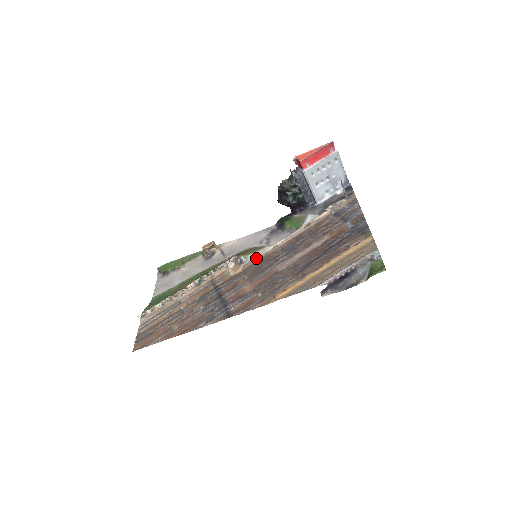
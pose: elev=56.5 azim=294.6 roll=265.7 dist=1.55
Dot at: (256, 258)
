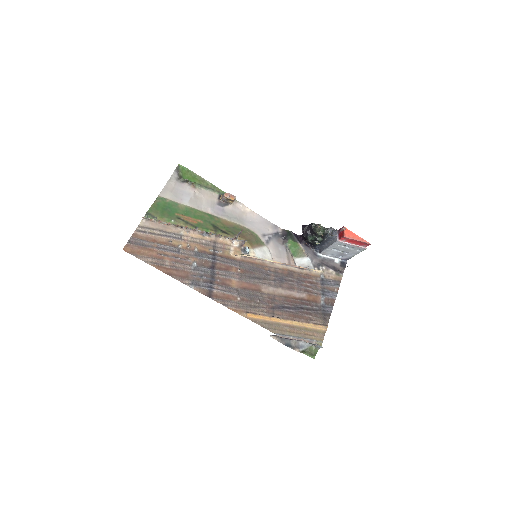
Dot at: (255, 259)
